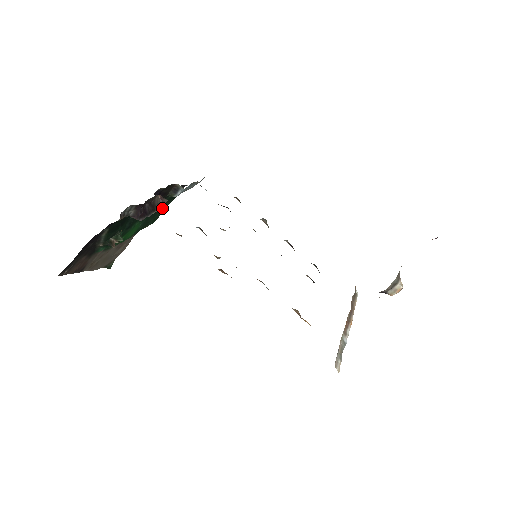
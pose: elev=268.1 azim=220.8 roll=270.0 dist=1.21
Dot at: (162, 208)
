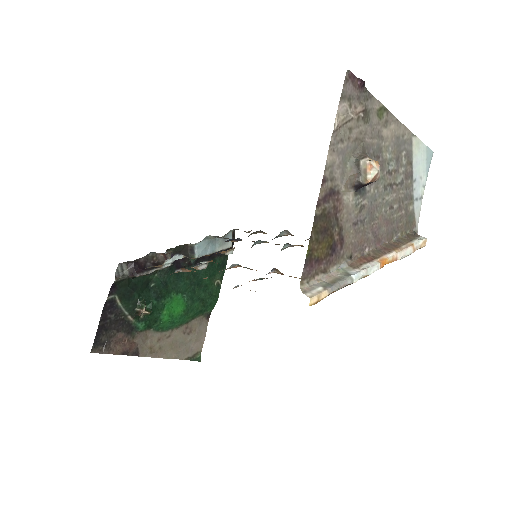
Dot at: (214, 282)
